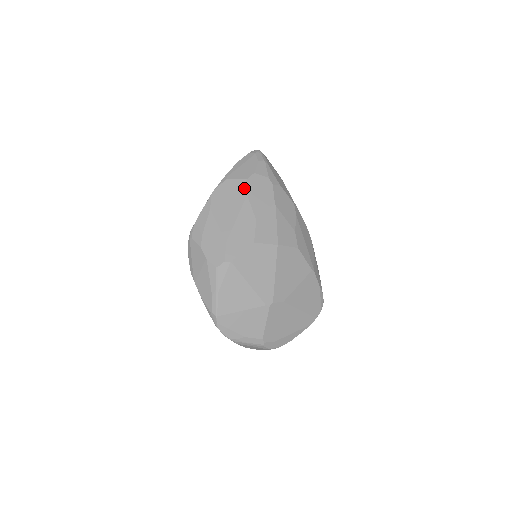
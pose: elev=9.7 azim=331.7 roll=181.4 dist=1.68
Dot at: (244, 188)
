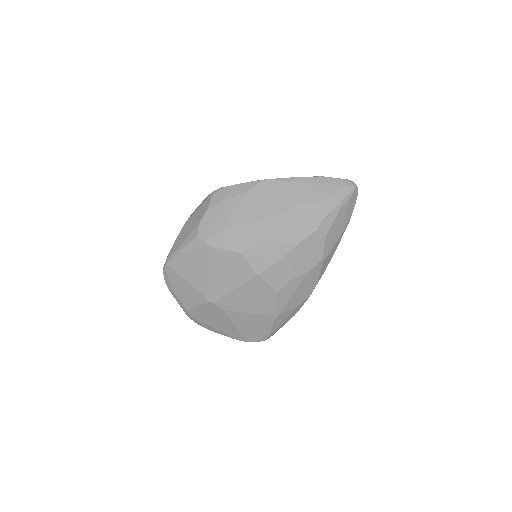
Dot at: (289, 206)
